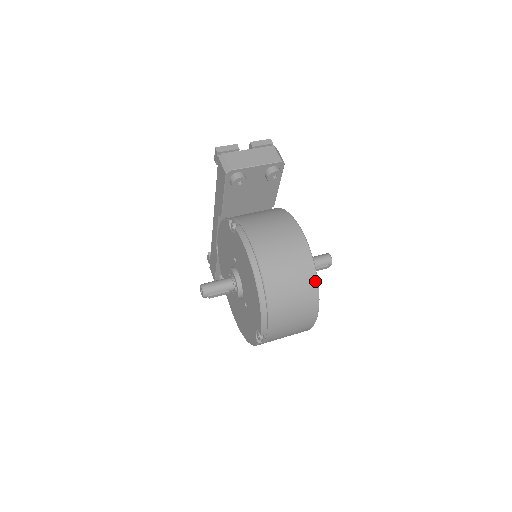
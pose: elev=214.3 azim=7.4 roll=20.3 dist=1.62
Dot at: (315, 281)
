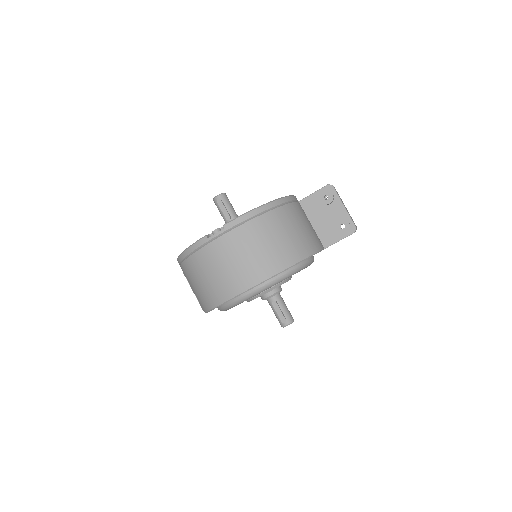
Dot at: (300, 258)
